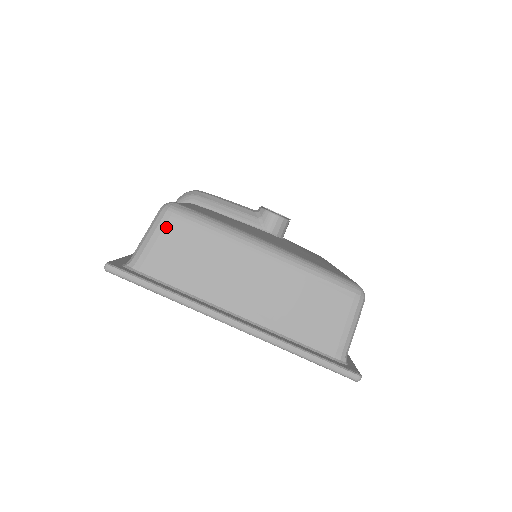
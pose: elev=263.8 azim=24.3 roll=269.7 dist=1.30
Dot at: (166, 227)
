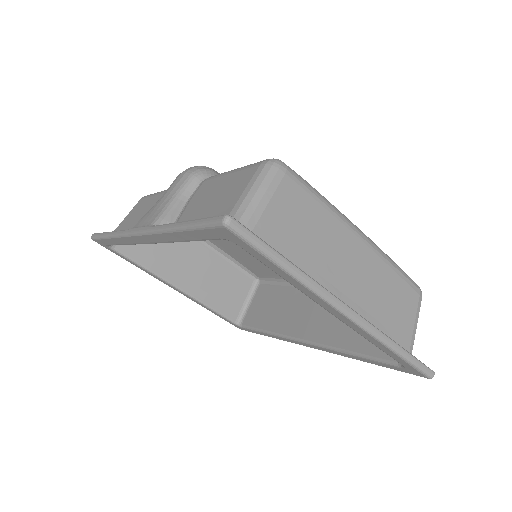
Dot at: (281, 185)
